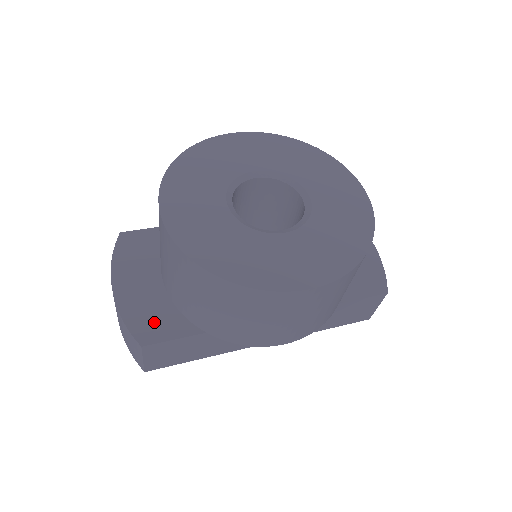
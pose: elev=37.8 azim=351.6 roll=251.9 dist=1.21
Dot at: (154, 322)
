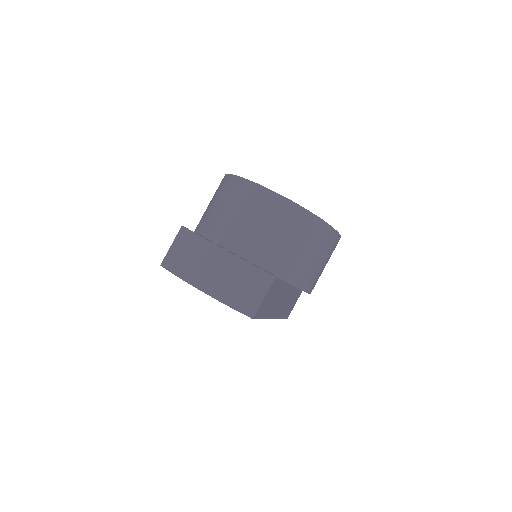
Dot at: occluded
